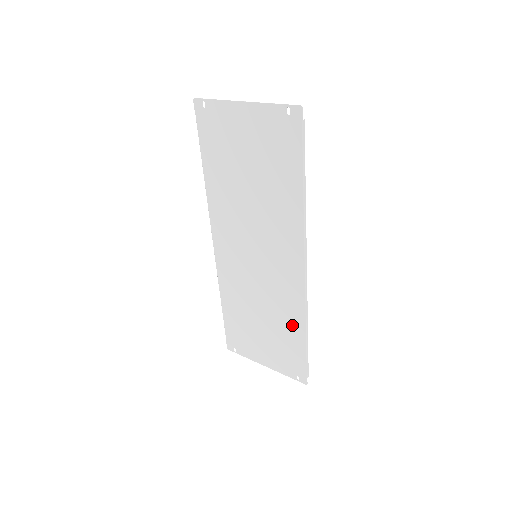
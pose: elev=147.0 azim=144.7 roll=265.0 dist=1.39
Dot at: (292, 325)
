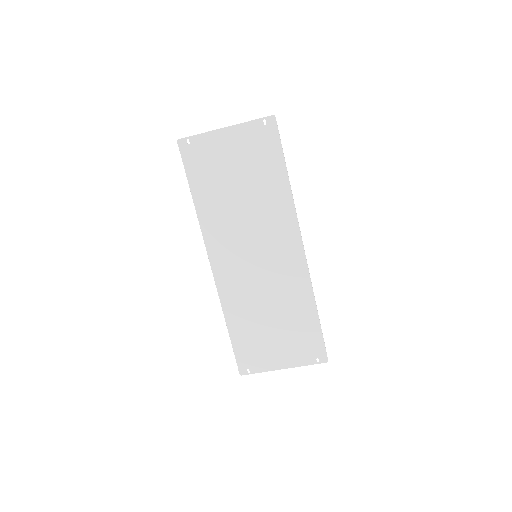
Dot at: (302, 306)
